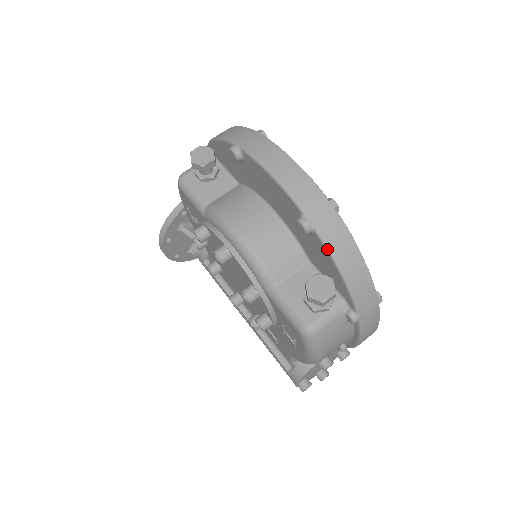
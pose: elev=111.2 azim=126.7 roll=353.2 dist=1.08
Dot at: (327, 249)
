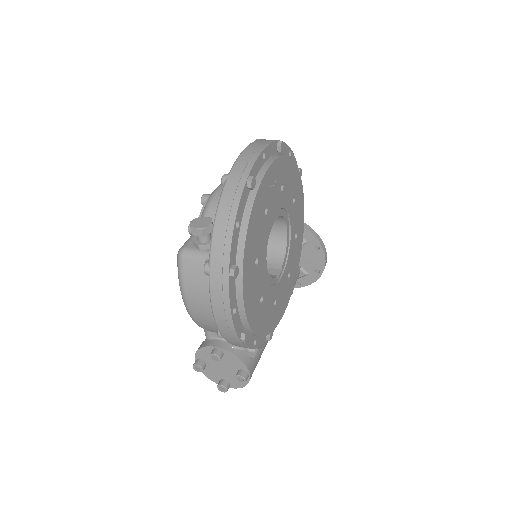
Dot at: (220, 198)
